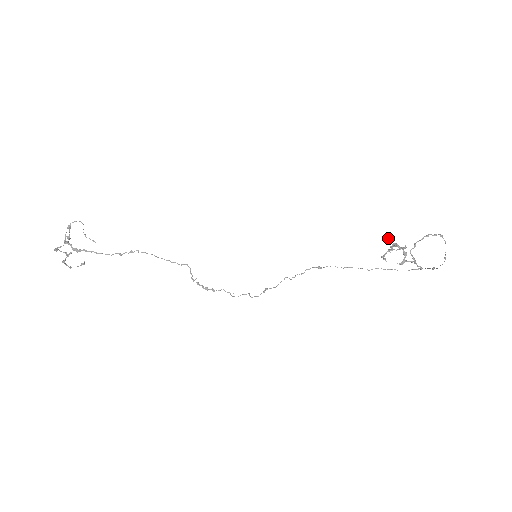
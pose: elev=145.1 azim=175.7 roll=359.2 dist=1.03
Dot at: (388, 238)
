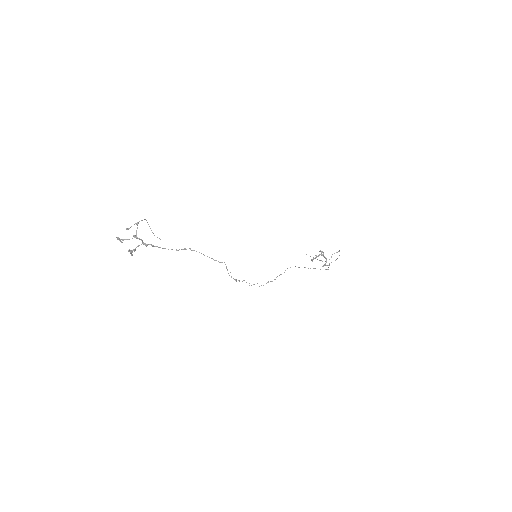
Dot at: (322, 252)
